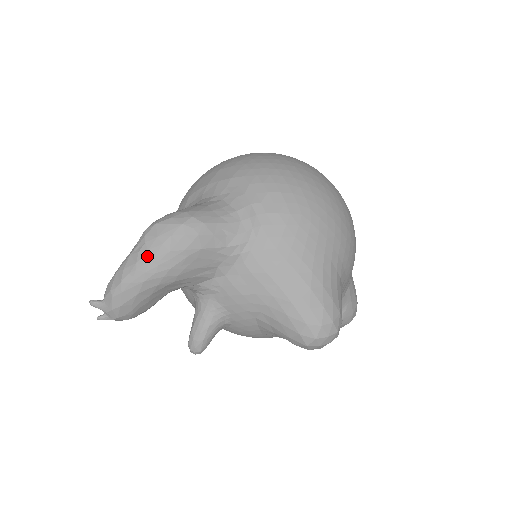
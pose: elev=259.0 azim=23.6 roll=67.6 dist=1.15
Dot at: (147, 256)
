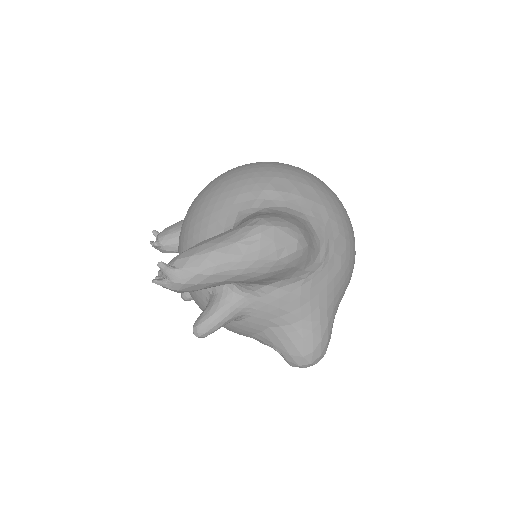
Dot at: (257, 254)
